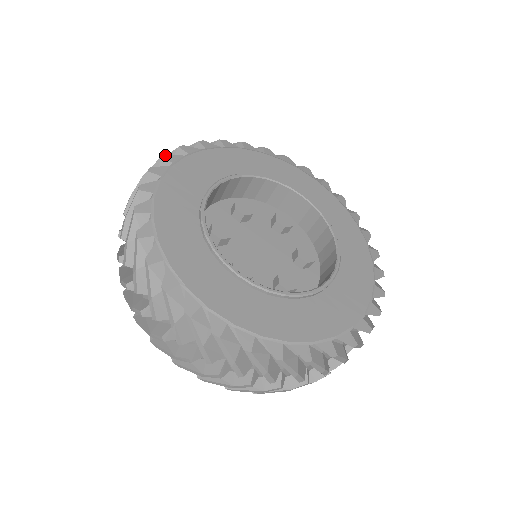
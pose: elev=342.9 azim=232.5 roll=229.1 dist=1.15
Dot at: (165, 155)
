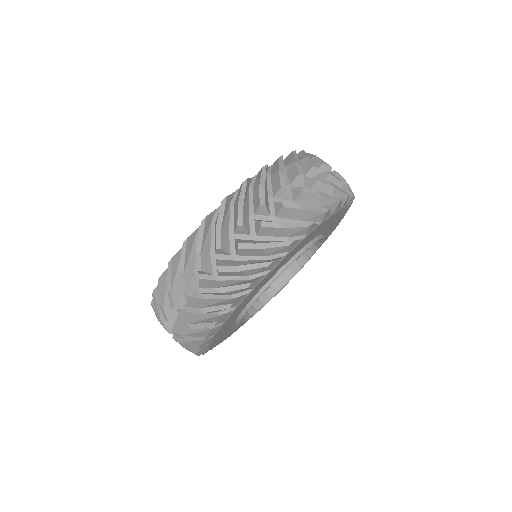
Dot at: (233, 305)
